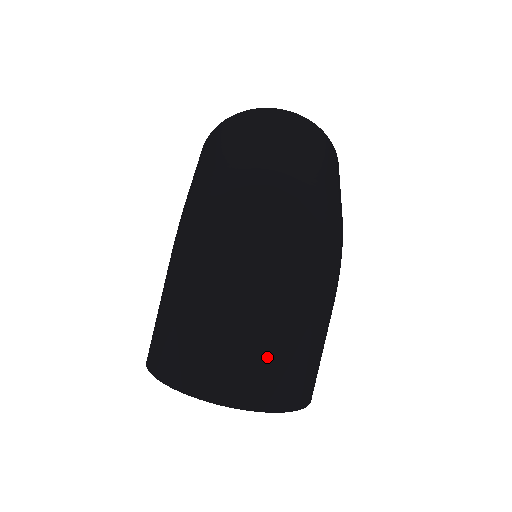
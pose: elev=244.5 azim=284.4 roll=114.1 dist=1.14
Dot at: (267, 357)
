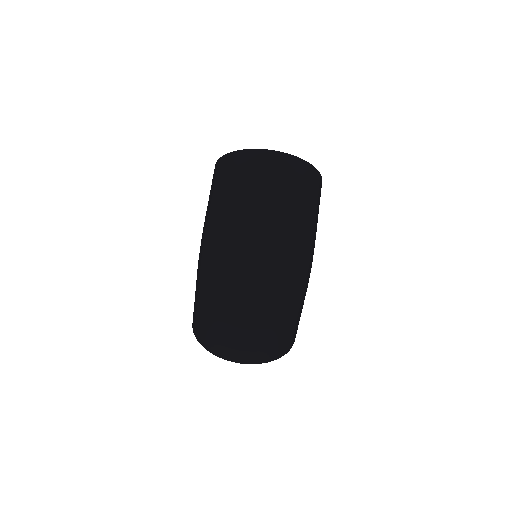
Dot at: (256, 340)
